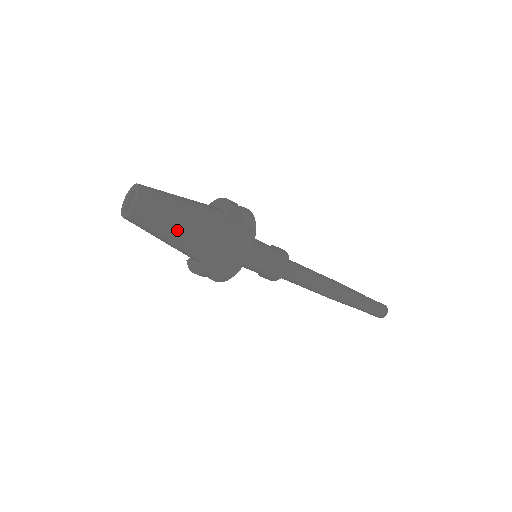
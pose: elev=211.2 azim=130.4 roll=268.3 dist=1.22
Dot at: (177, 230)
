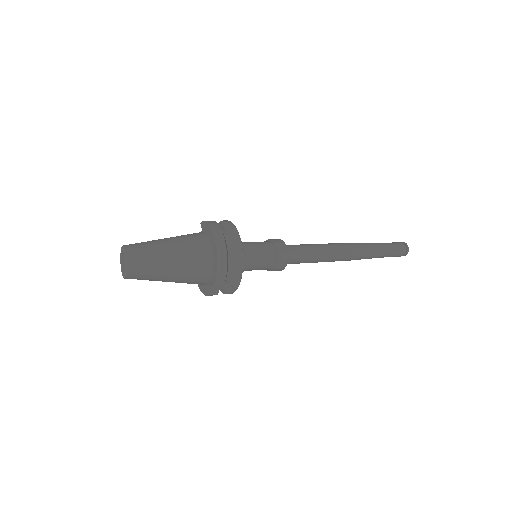
Dot at: occluded
